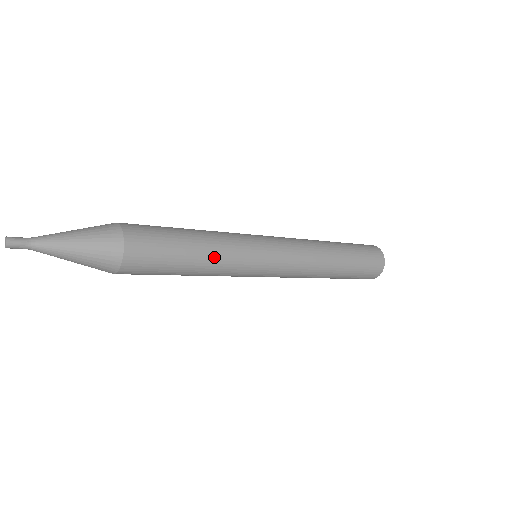
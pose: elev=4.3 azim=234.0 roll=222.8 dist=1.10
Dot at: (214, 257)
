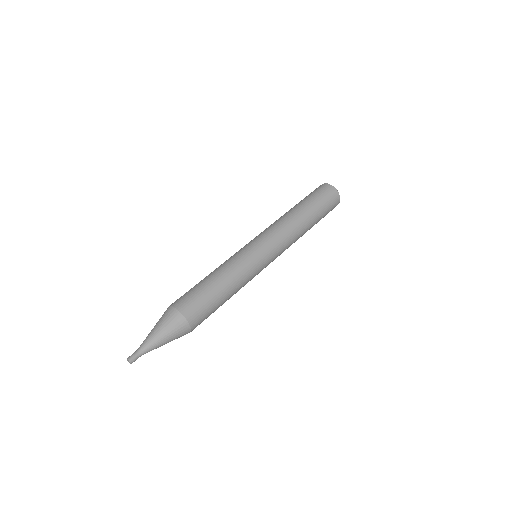
Dot at: (236, 286)
